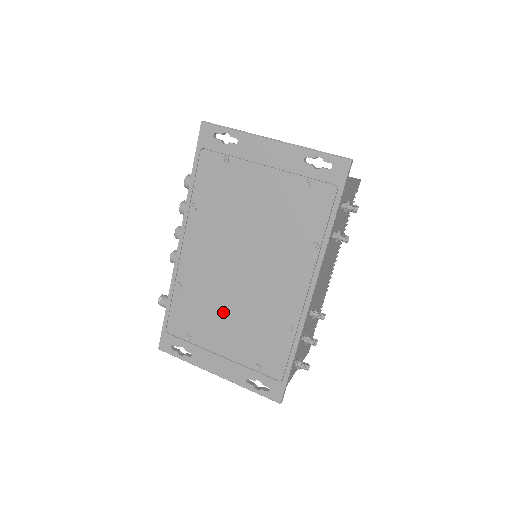
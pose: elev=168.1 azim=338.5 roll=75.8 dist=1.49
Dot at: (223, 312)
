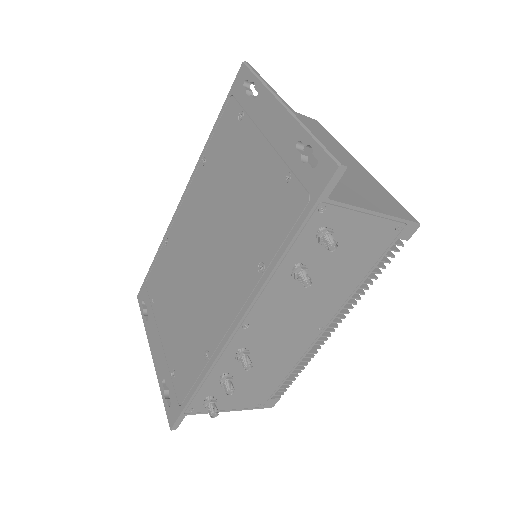
Dot at: (178, 292)
